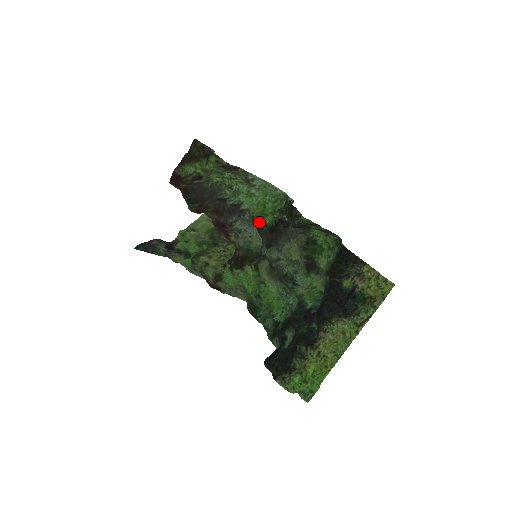
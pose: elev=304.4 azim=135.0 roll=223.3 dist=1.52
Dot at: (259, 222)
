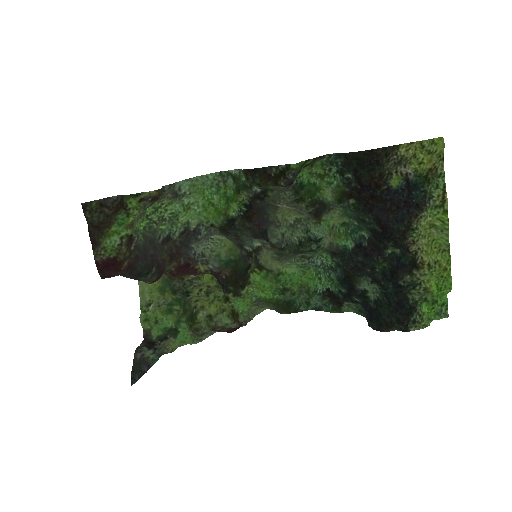
Dot at: (226, 223)
